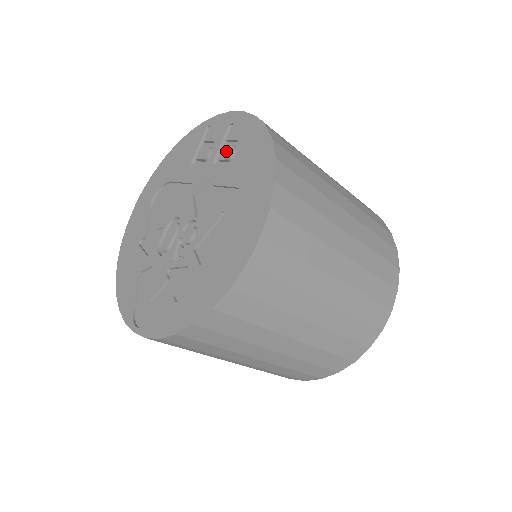
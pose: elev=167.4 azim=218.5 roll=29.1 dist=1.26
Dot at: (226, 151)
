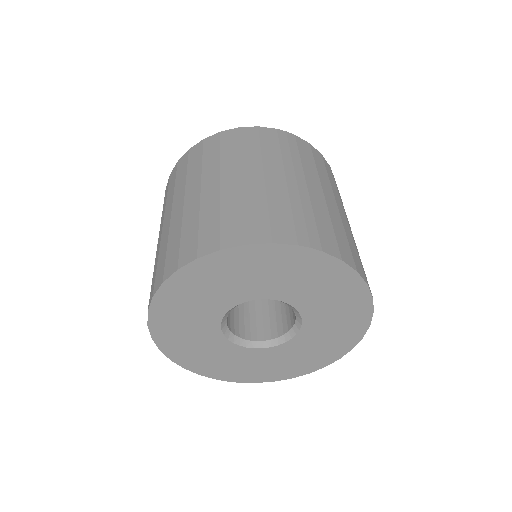
Dot at: occluded
